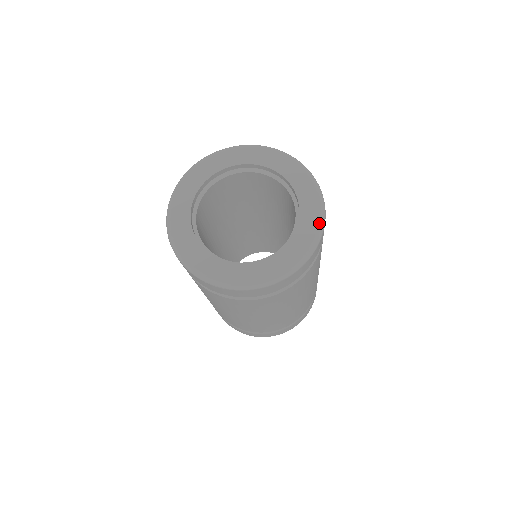
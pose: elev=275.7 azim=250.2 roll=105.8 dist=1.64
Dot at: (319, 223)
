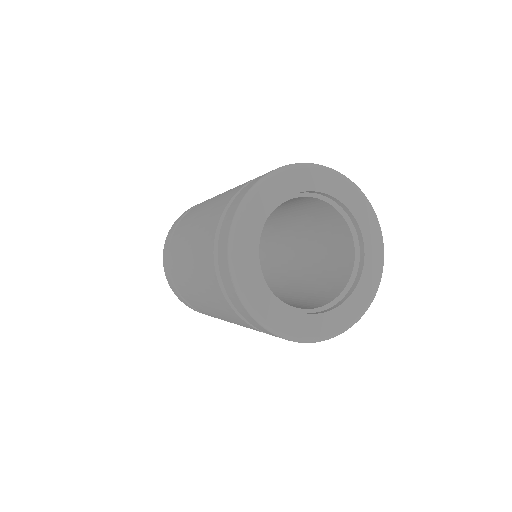
Dot at: (349, 324)
